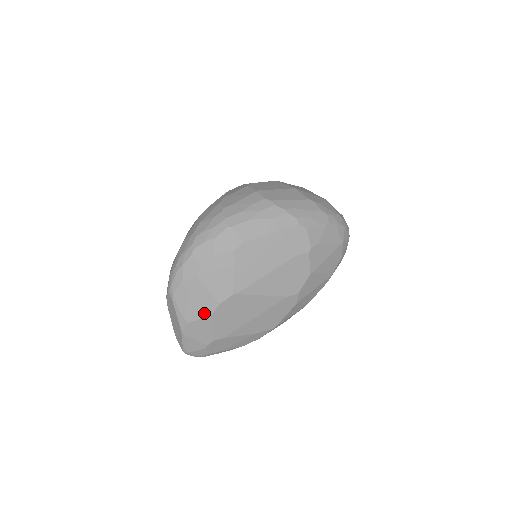
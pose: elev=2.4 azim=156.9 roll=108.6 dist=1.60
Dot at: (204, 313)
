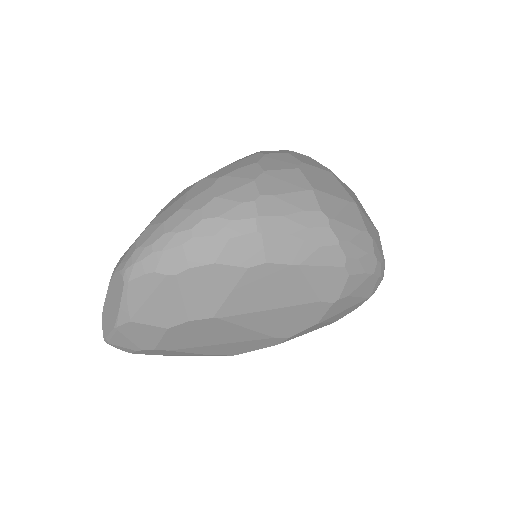
Dot at: (161, 321)
